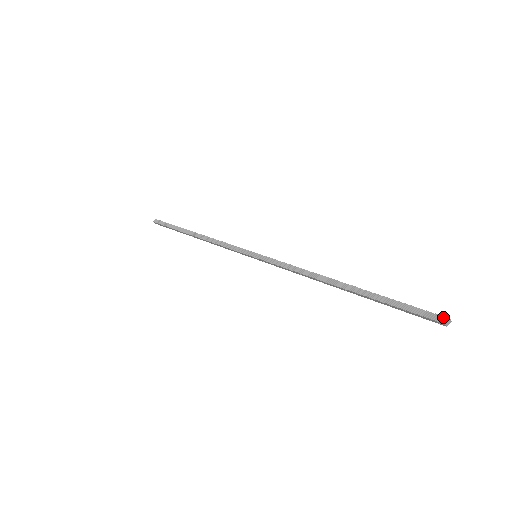
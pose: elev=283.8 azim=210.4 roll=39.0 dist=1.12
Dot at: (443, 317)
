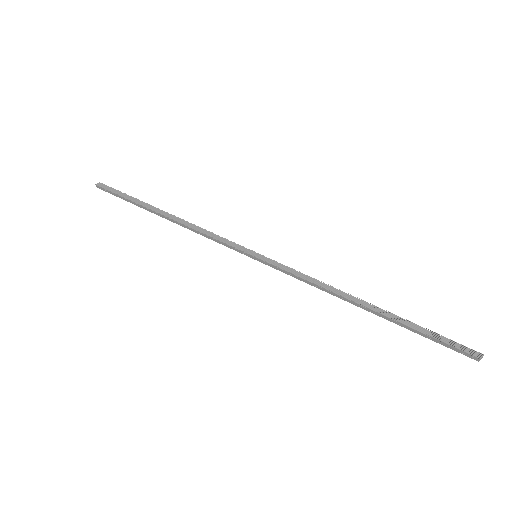
Dot at: (478, 352)
